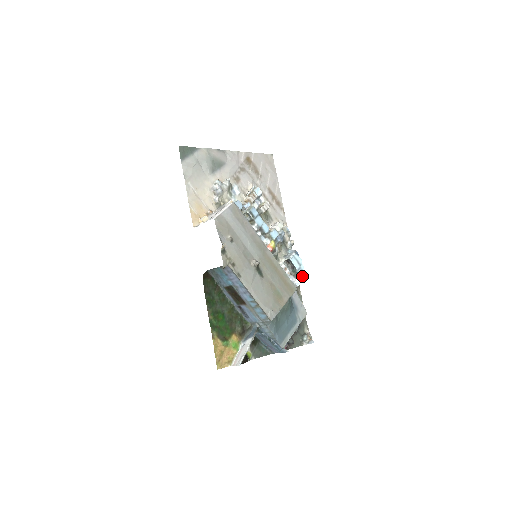
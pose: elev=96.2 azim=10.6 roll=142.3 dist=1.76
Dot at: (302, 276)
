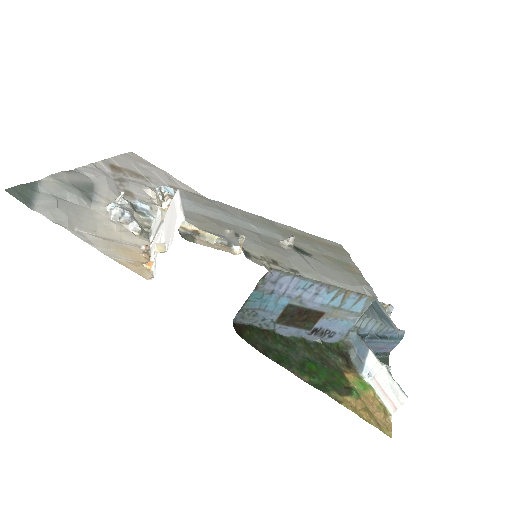
Dot at: occluded
